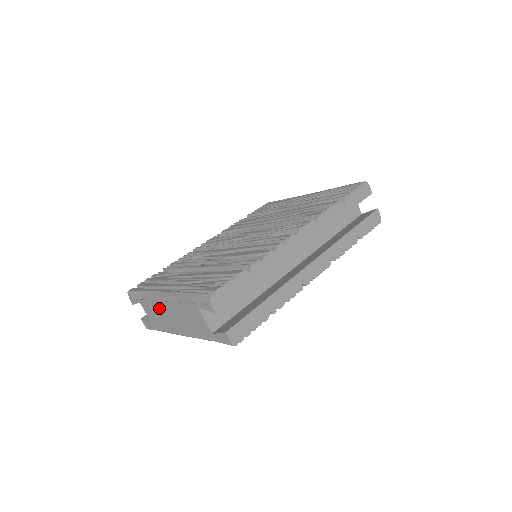
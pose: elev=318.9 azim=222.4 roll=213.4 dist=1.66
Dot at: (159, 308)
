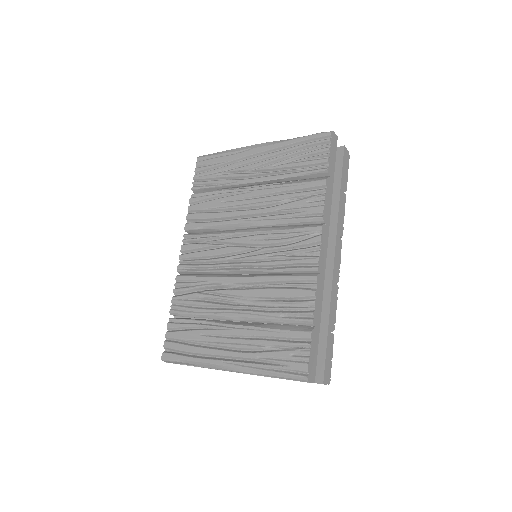
Dot at: occluded
